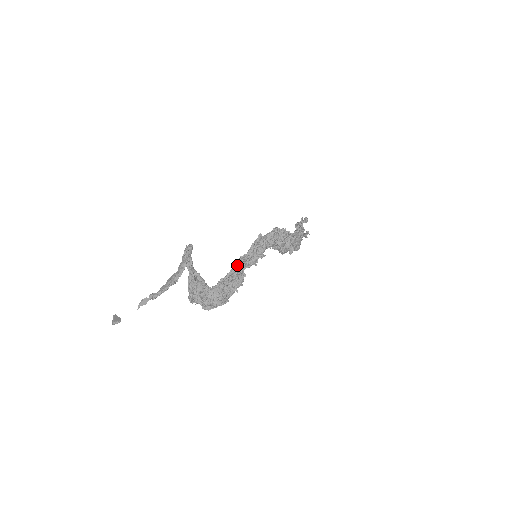
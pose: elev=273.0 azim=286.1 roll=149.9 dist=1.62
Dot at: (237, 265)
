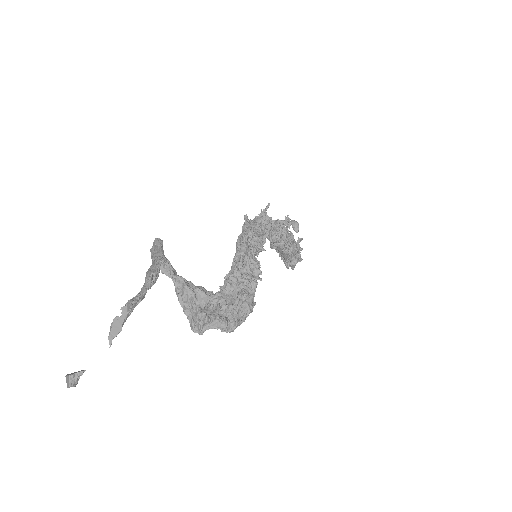
Dot at: (238, 249)
